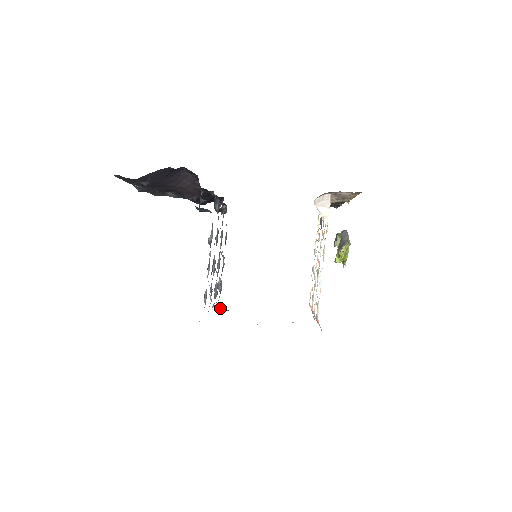
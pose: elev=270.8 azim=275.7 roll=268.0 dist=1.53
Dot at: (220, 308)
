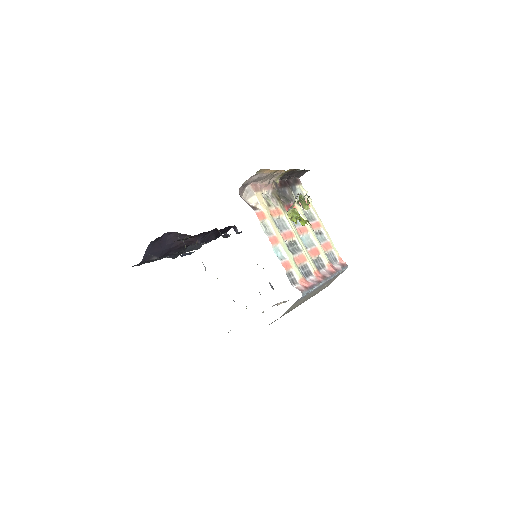
Dot at: (280, 303)
